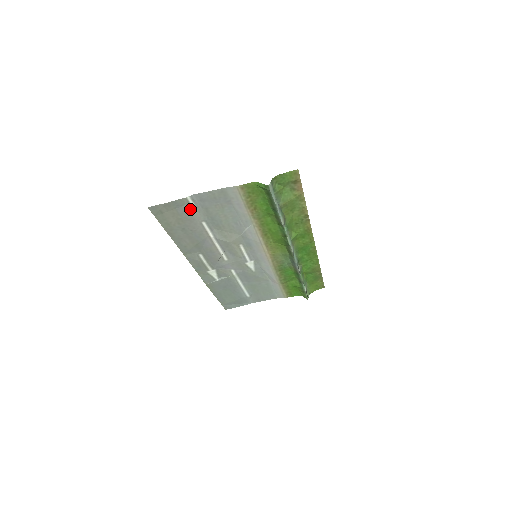
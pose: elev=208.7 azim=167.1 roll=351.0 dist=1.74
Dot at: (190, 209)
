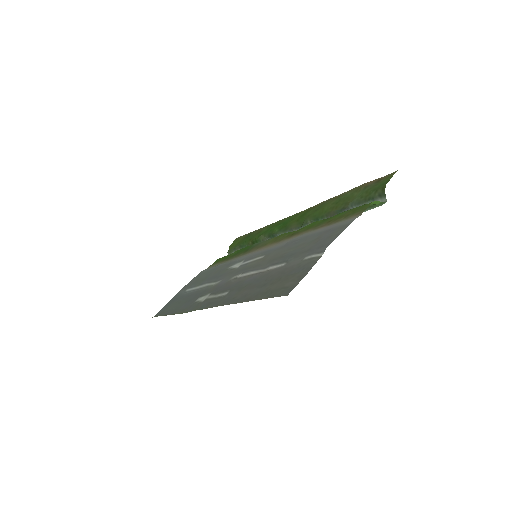
Dot at: (300, 262)
